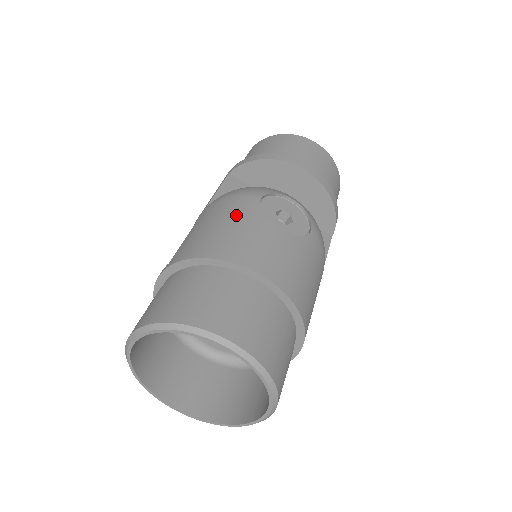
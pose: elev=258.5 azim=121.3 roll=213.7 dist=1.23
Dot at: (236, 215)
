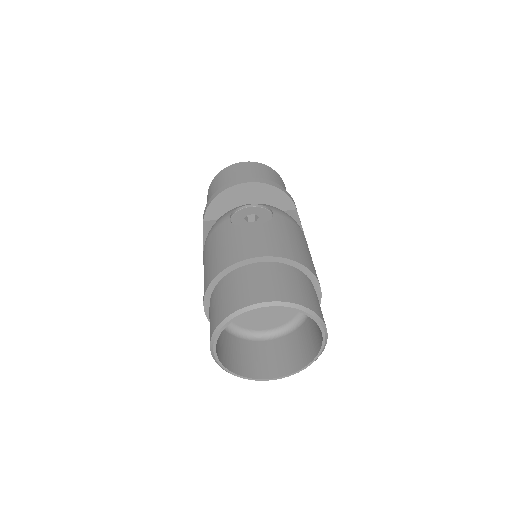
Dot at: (221, 238)
